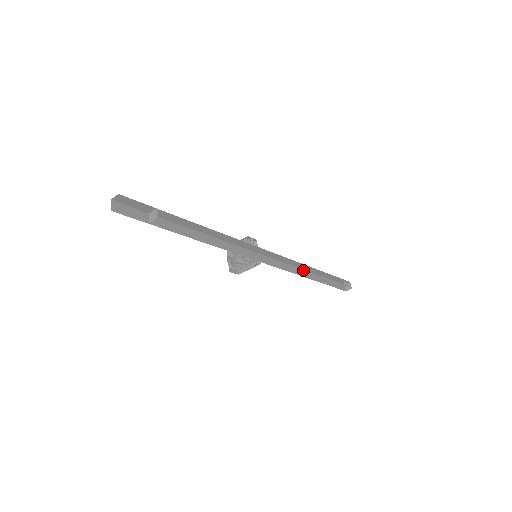
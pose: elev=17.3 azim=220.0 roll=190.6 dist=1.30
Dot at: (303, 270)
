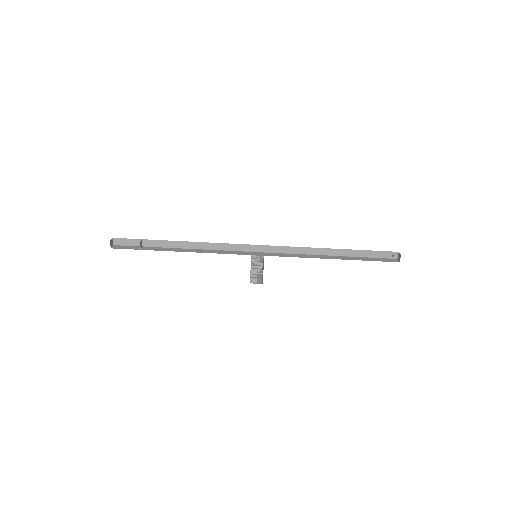
Dot at: (321, 256)
